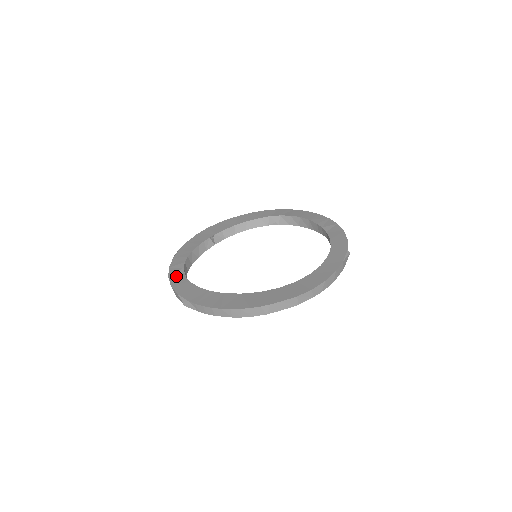
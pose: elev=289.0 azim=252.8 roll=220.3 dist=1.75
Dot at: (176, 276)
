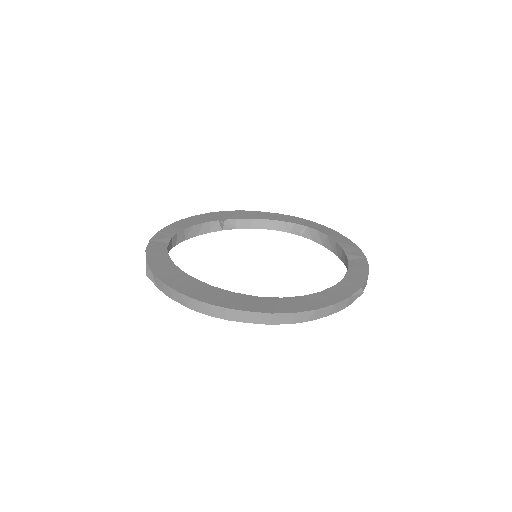
Dot at: (158, 242)
